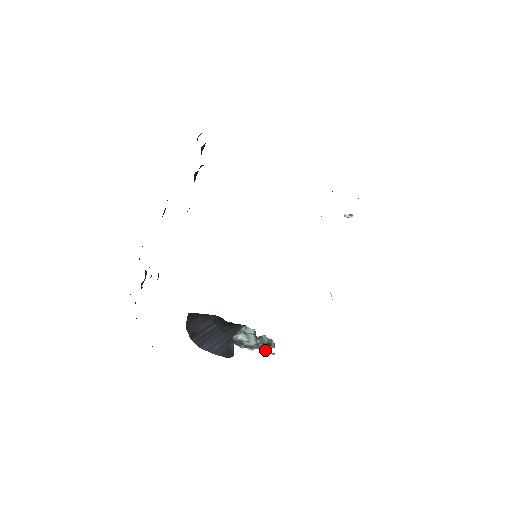
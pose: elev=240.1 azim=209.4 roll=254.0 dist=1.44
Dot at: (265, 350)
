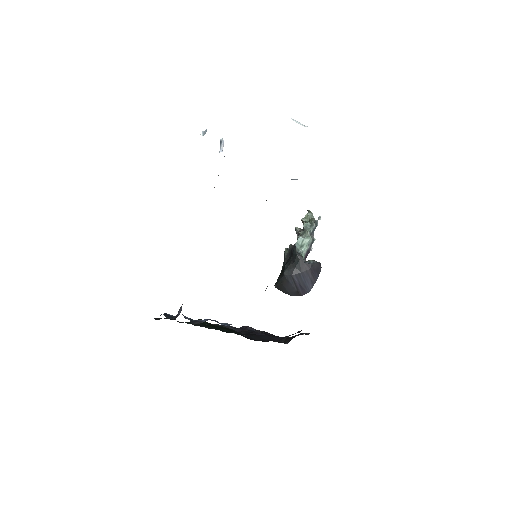
Dot at: occluded
